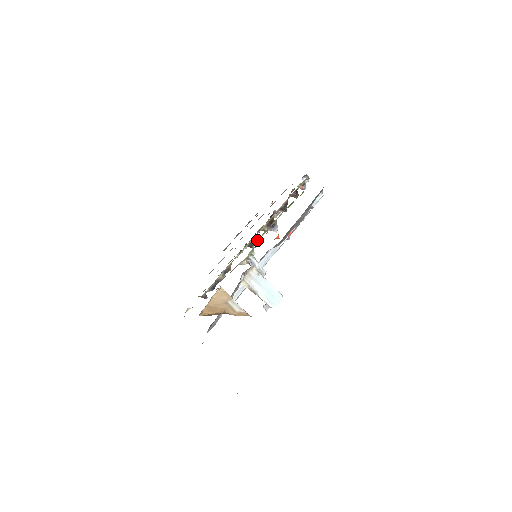
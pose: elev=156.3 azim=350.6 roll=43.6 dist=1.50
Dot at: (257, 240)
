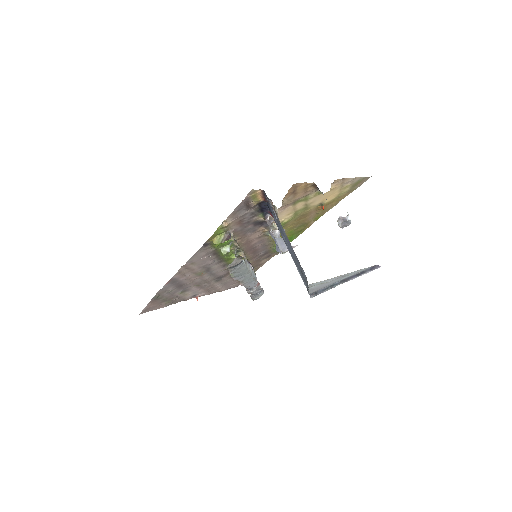
Dot at: (269, 236)
